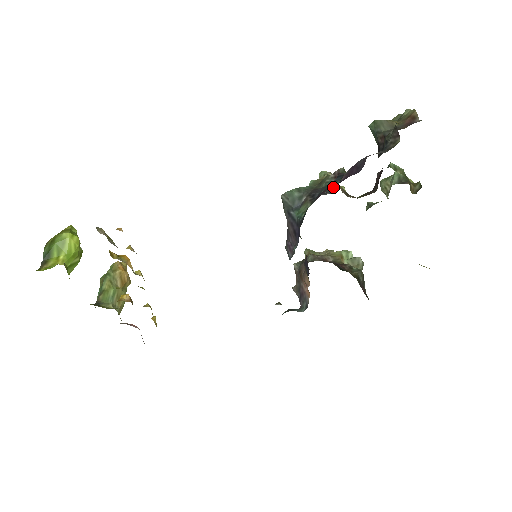
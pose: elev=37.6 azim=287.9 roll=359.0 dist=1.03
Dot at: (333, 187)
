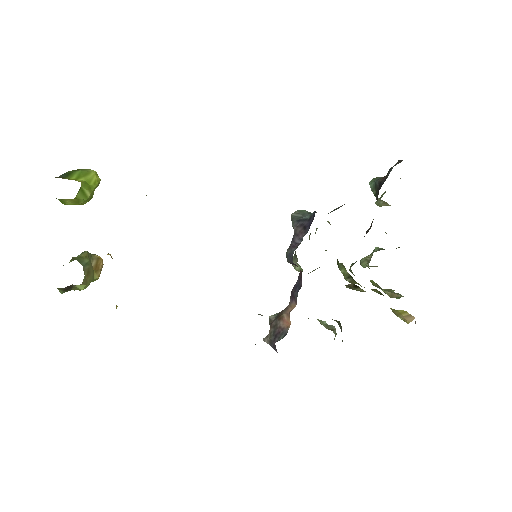
Dot at: occluded
